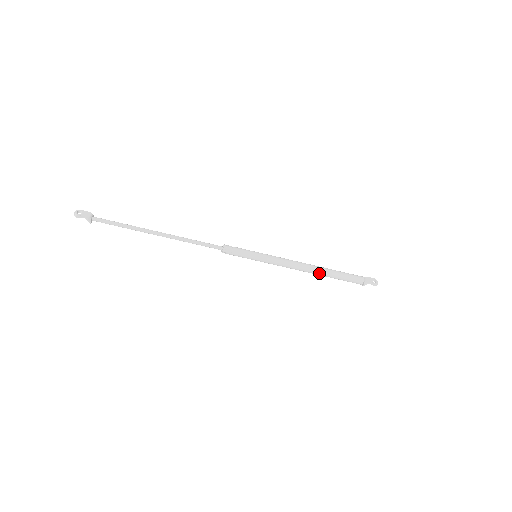
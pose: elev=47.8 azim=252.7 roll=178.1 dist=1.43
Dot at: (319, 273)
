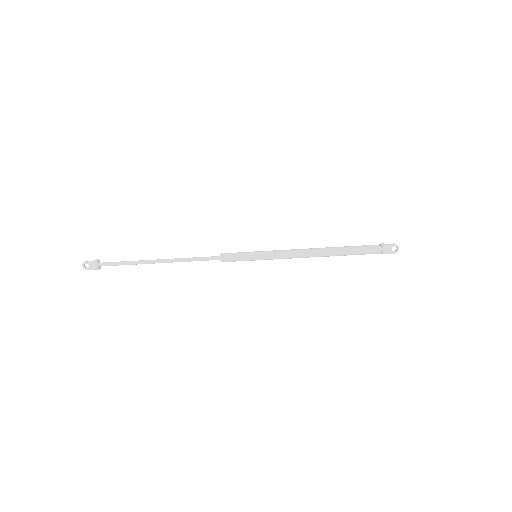
Dot at: (327, 256)
